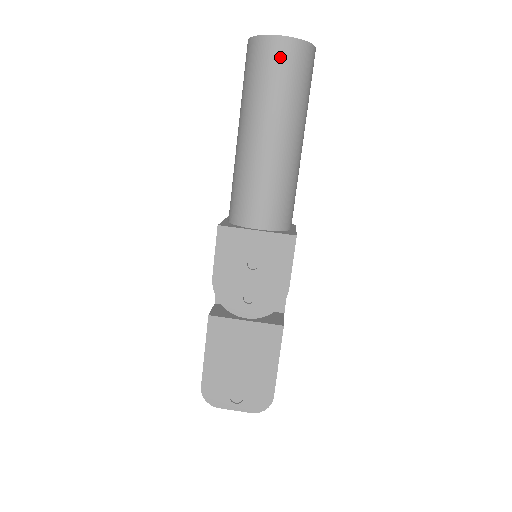
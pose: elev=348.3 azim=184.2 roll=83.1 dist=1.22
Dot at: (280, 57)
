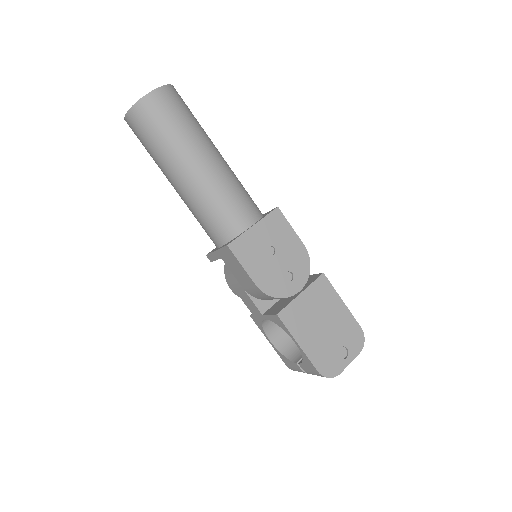
Dot at: (166, 103)
